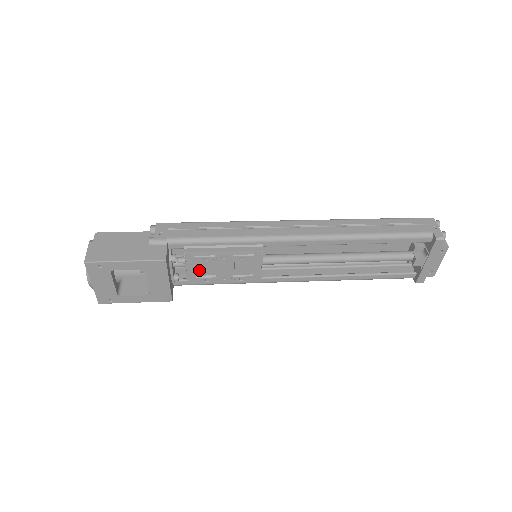
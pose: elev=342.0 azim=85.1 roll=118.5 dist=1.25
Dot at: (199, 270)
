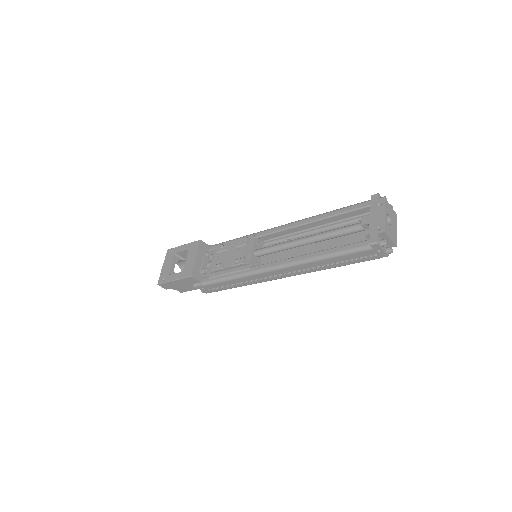
Dot at: (217, 260)
